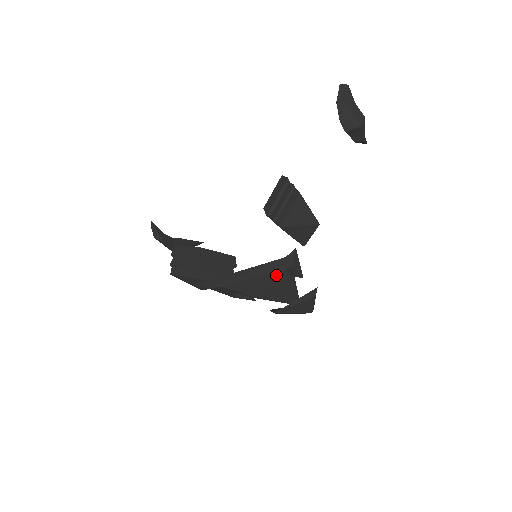
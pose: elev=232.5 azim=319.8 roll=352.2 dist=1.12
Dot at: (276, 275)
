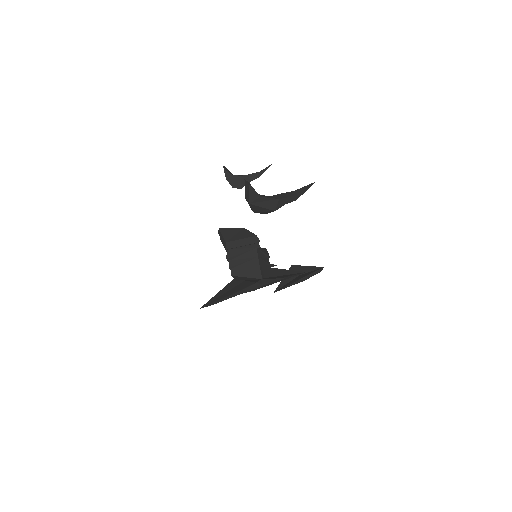
Dot at: occluded
